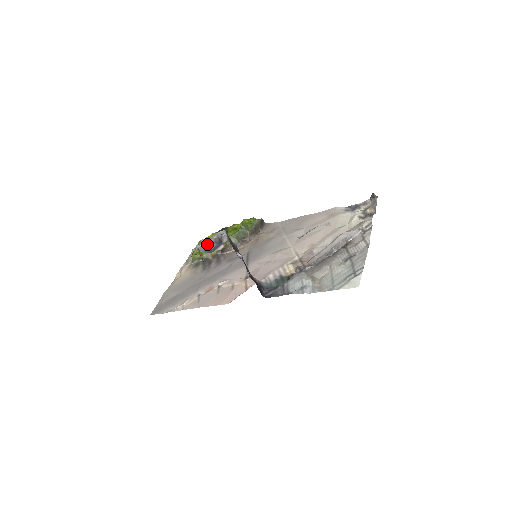
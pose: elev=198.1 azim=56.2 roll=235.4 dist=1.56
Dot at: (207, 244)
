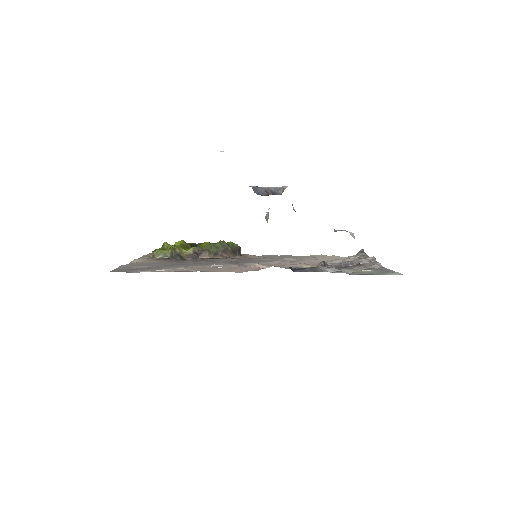
Dot at: (260, 188)
